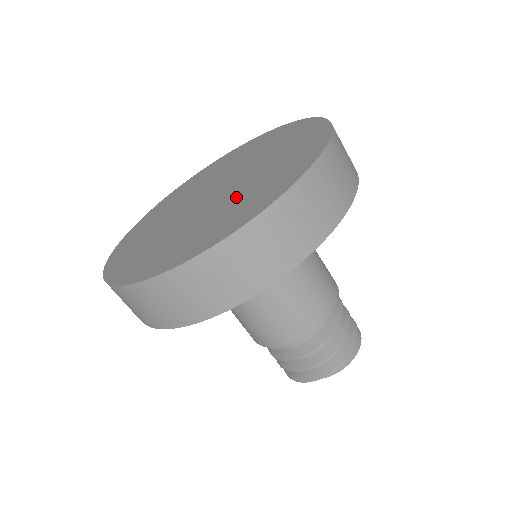
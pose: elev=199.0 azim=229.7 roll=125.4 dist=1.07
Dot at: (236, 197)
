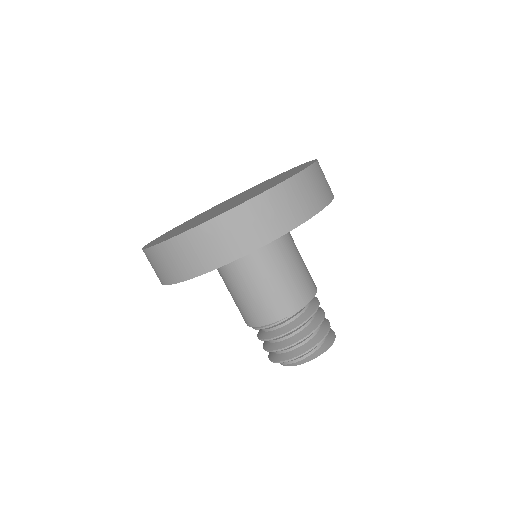
Dot at: (203, 218)
